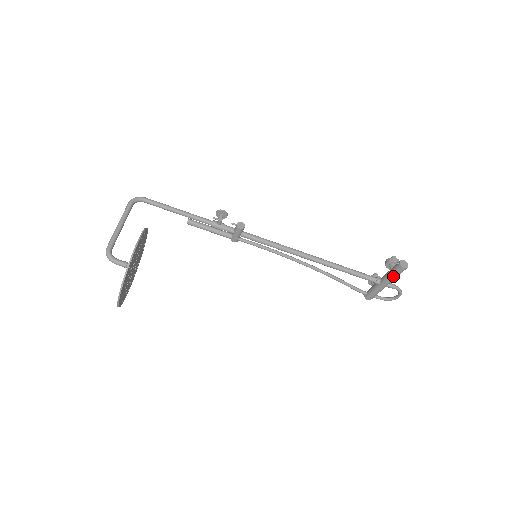
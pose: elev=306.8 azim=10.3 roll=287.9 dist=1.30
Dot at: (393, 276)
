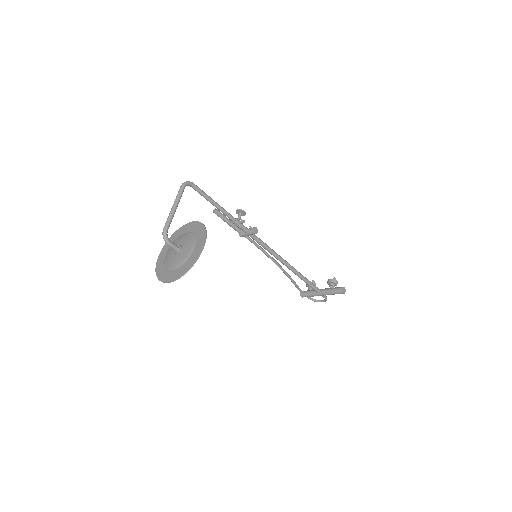
Dot at: (332, 294)
